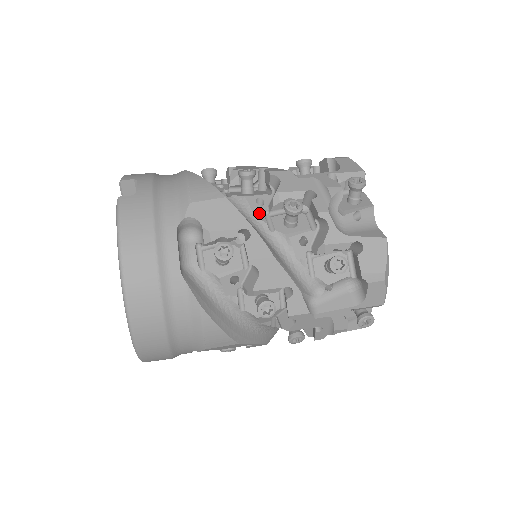
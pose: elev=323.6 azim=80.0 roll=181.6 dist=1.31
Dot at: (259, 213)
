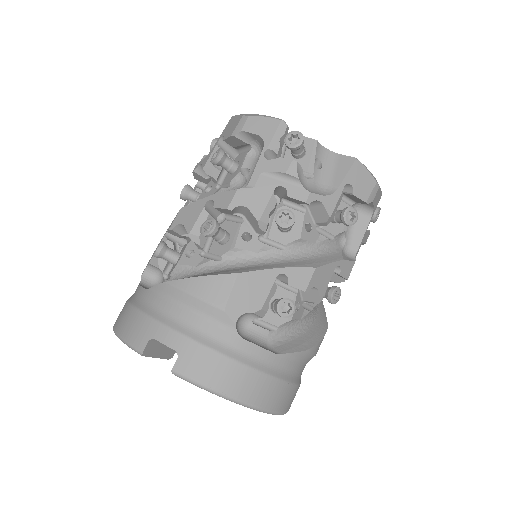
Dot at: (259, 247)
